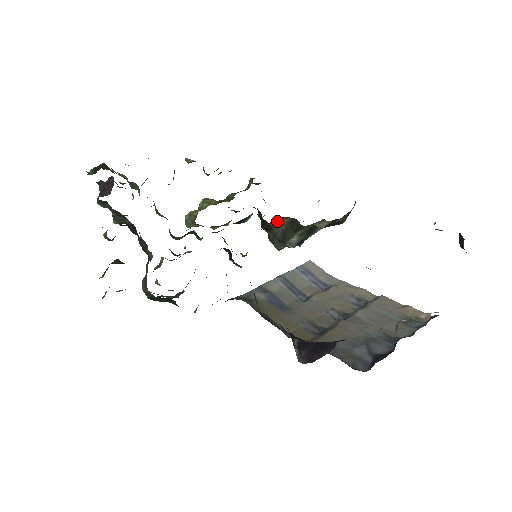
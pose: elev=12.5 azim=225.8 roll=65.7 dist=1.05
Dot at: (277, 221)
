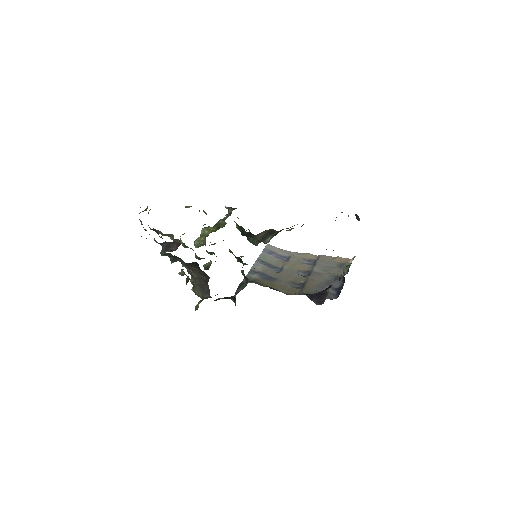
Dot at: (261, 232)
